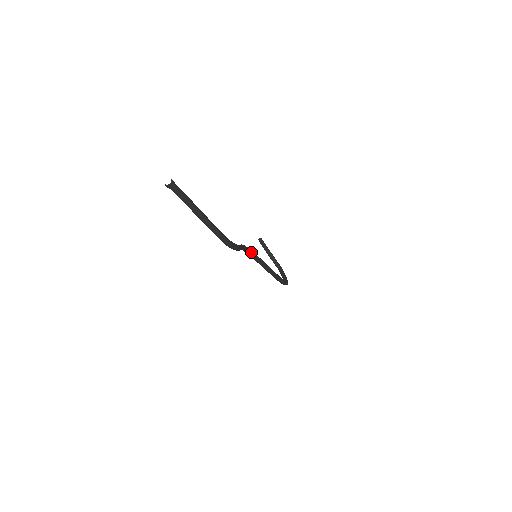
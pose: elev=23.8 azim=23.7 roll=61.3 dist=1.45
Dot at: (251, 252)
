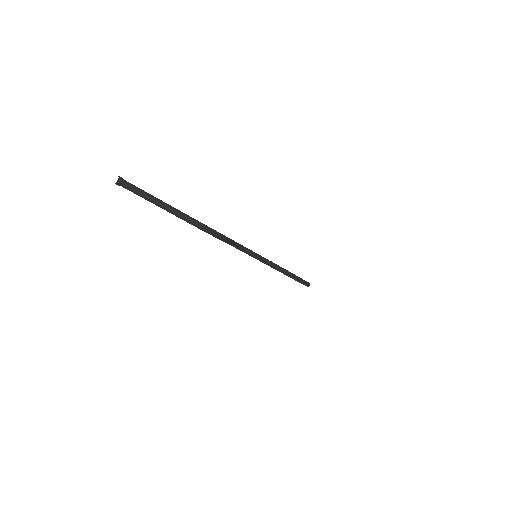
Dot at: (245, 248)
